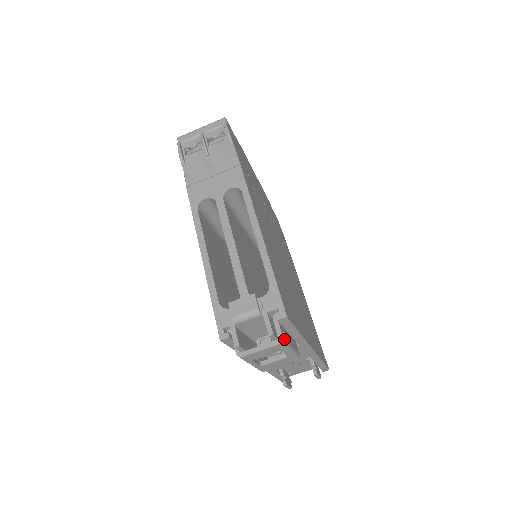
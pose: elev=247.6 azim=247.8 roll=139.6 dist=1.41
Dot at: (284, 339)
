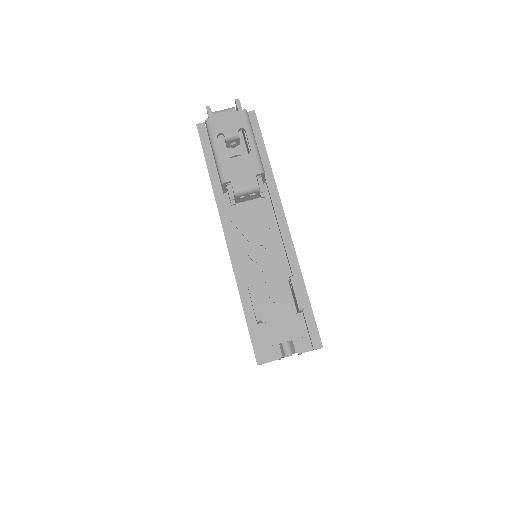
Dot at: (248, 115)
